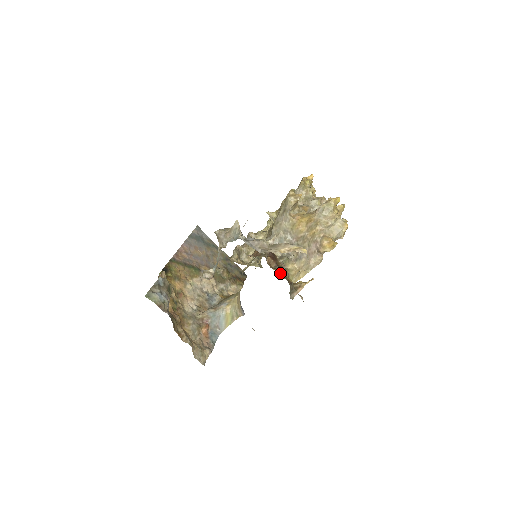
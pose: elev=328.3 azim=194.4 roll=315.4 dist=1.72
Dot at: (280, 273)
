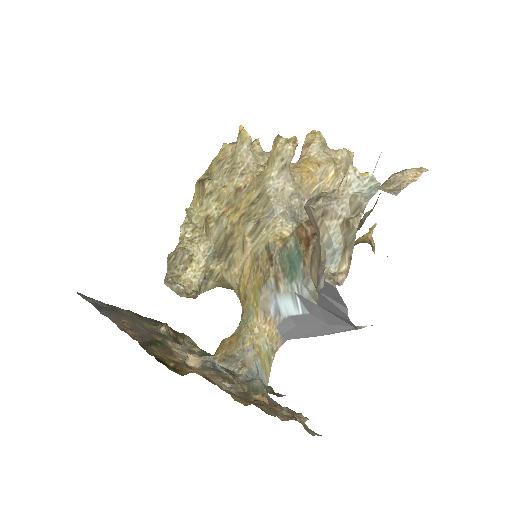
Dot at: occluded
